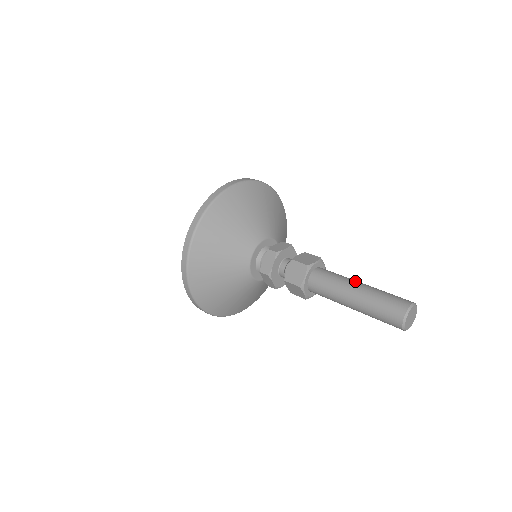
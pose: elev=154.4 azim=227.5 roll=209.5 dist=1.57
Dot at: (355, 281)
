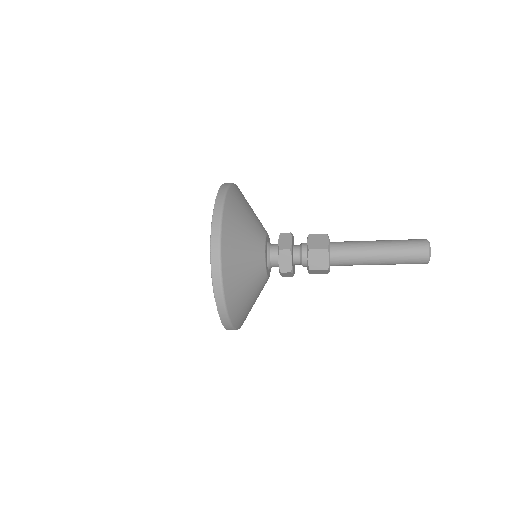
Dot at: occluded
